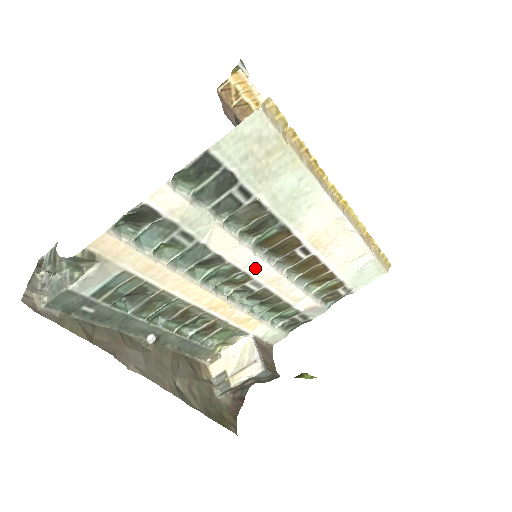
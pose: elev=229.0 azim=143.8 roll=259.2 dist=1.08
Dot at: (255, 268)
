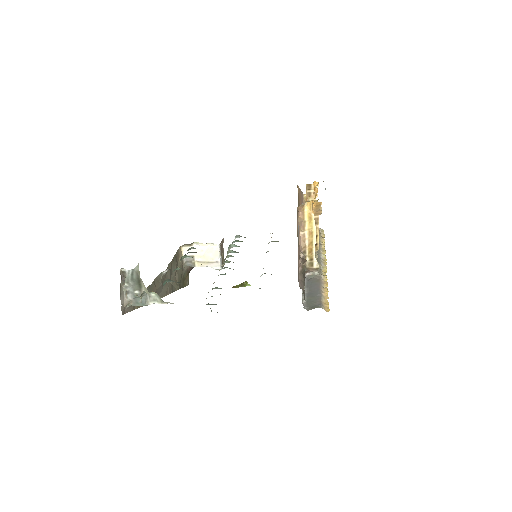
Dot at: occluded
